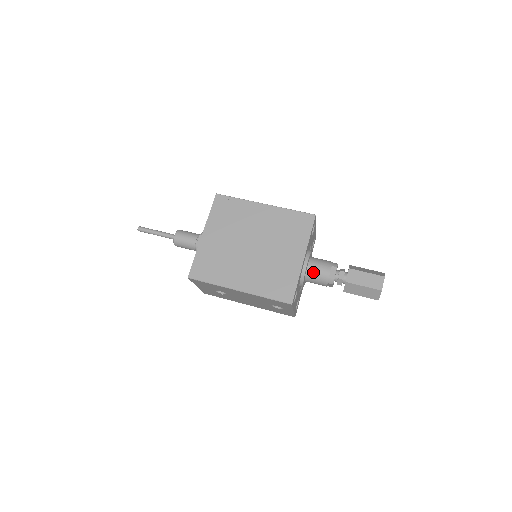
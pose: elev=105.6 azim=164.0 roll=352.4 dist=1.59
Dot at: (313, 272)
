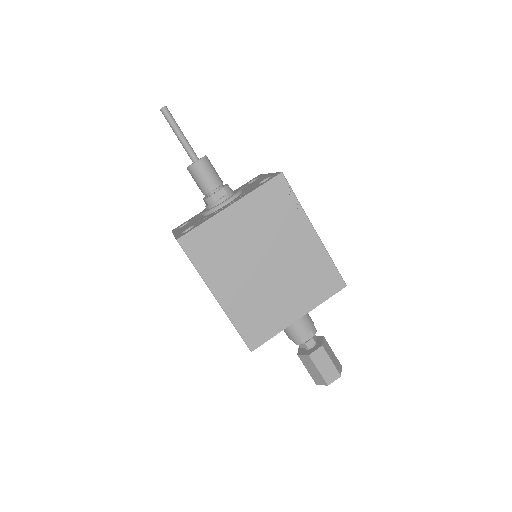
Dot at: occluded
